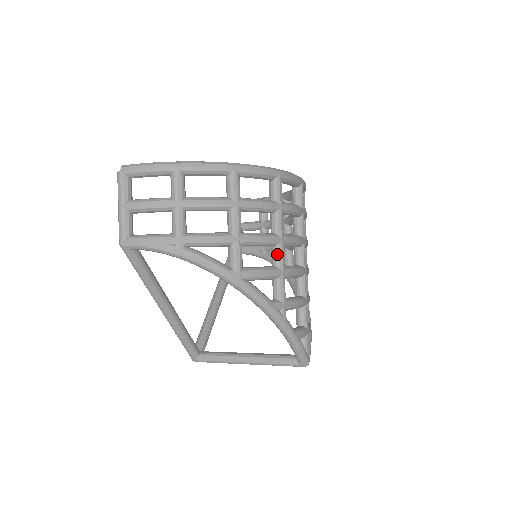
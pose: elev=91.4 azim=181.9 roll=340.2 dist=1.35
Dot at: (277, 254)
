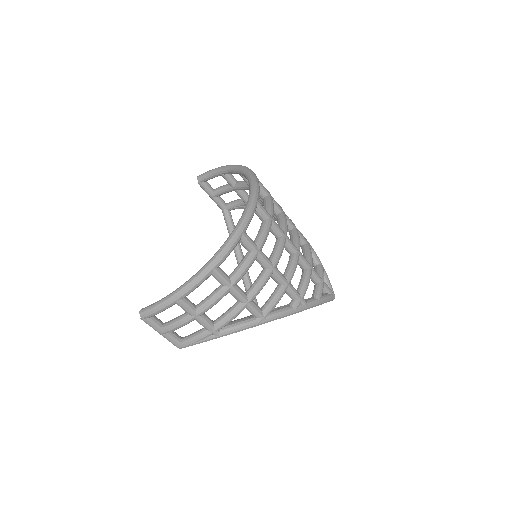
Dot at: (276, 278)
